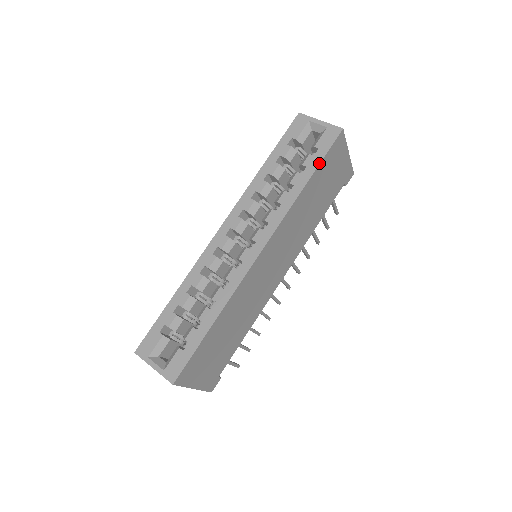
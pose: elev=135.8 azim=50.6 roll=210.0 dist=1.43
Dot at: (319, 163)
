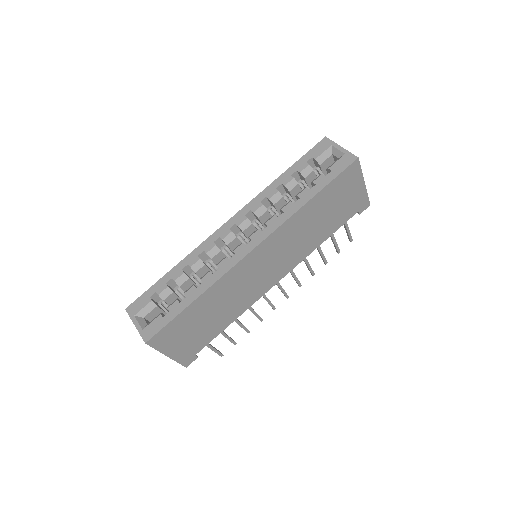
Dot at: (327, 183)
